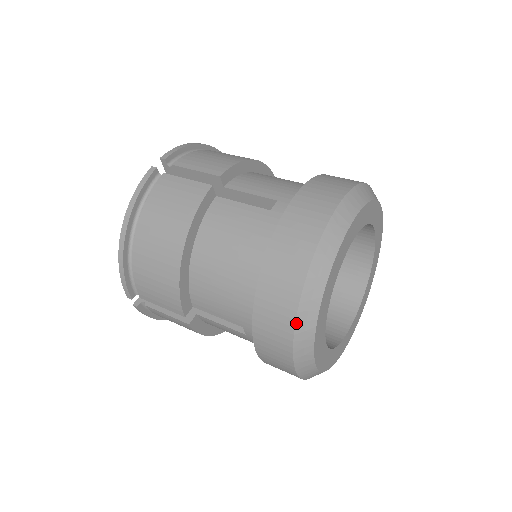
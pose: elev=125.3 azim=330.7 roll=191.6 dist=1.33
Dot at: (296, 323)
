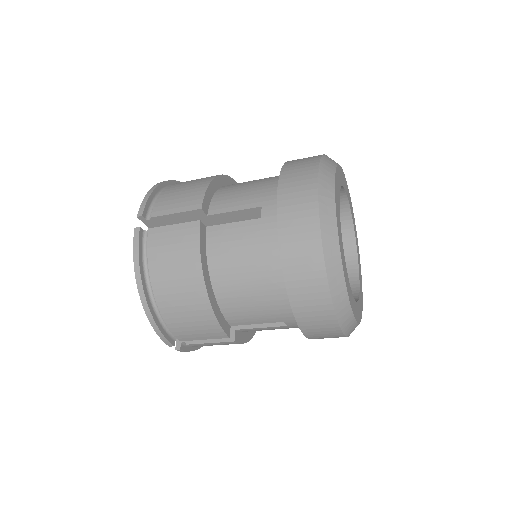
Dot at: (332, 300)
